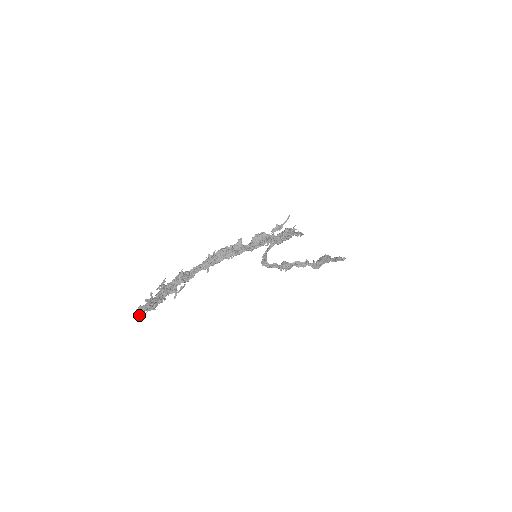
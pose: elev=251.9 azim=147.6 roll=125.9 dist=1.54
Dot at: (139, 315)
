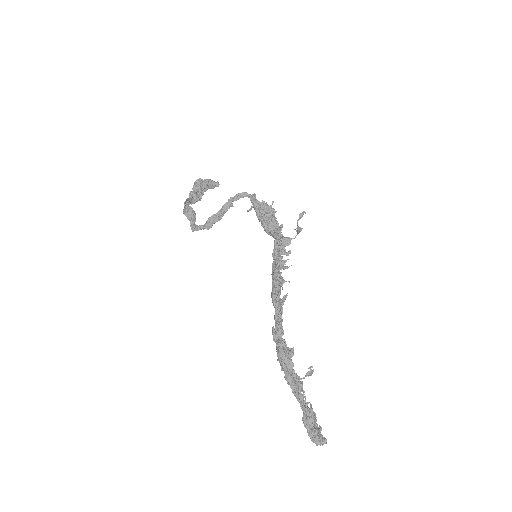
Dot at: occluded
